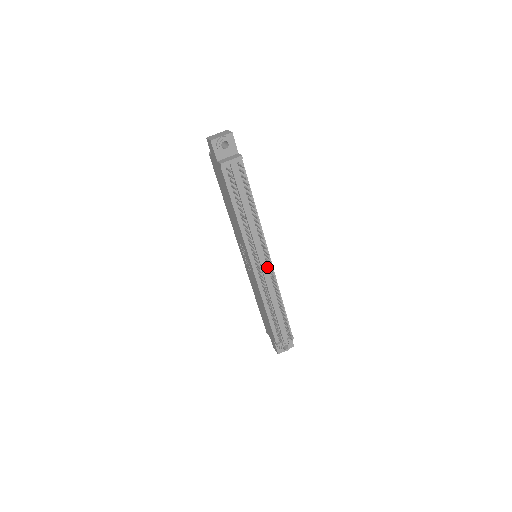
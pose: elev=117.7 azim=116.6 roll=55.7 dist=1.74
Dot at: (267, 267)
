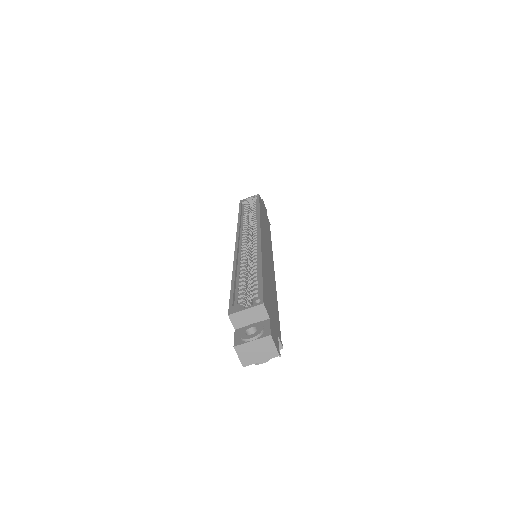
Dot at: occluded
